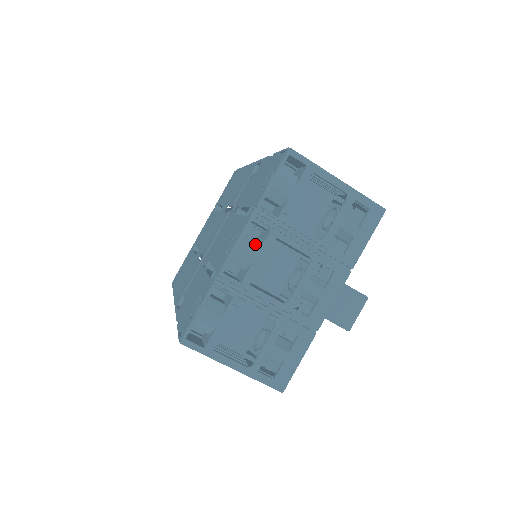
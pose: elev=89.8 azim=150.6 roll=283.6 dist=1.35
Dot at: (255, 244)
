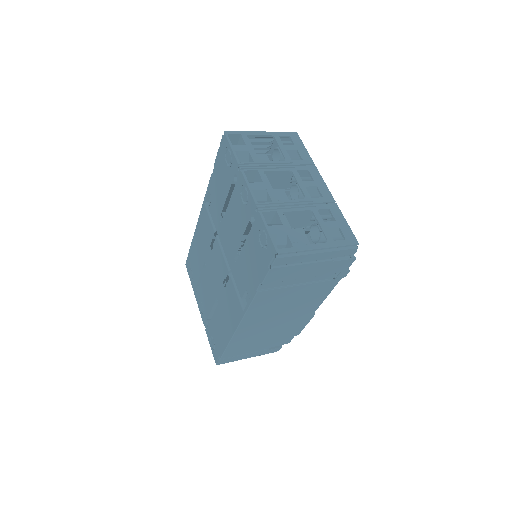
Dot at: (257, 182)
